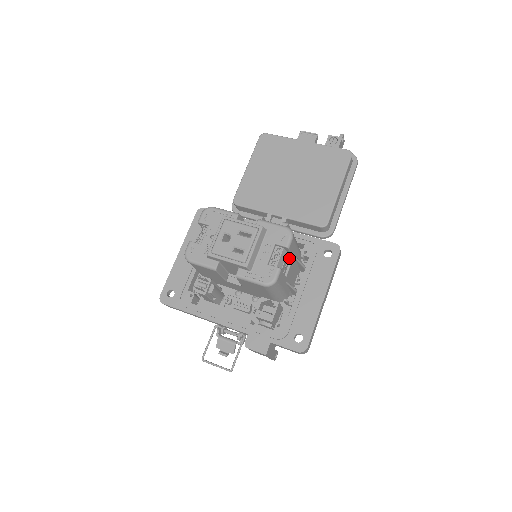
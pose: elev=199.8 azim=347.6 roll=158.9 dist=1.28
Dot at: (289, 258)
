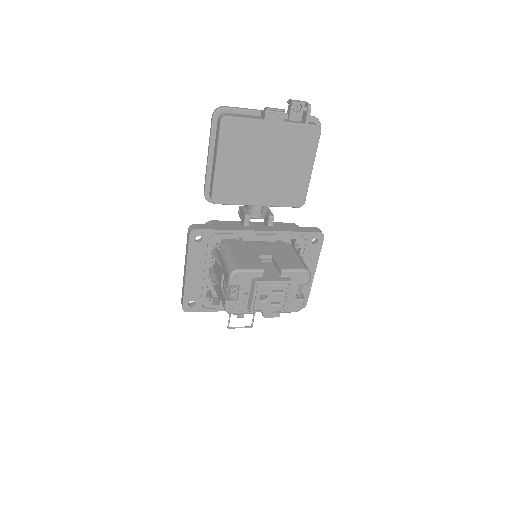
Dot at: occluded
